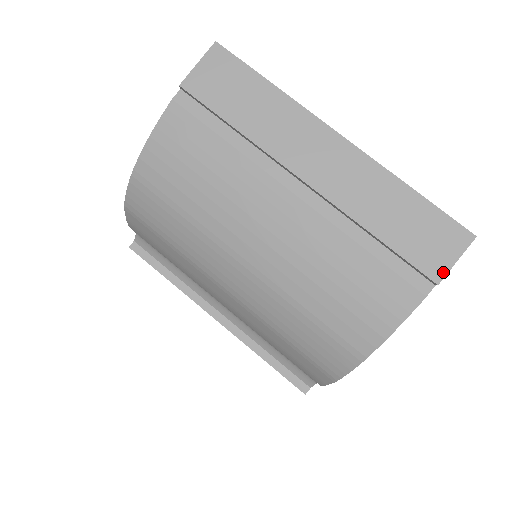
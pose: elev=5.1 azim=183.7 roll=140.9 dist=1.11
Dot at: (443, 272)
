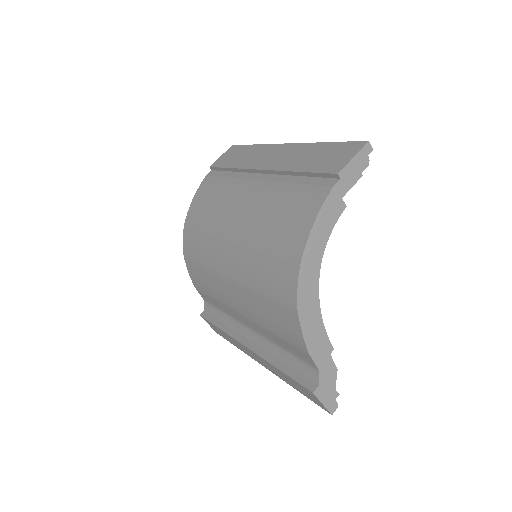
Dot at: (342, 166)
